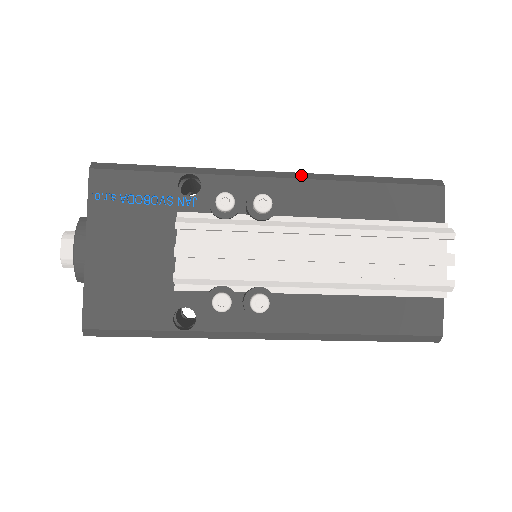
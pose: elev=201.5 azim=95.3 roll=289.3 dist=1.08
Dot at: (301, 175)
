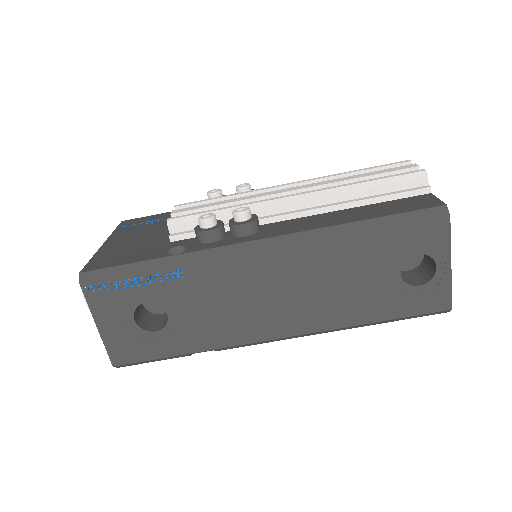
Dot at: occluded
